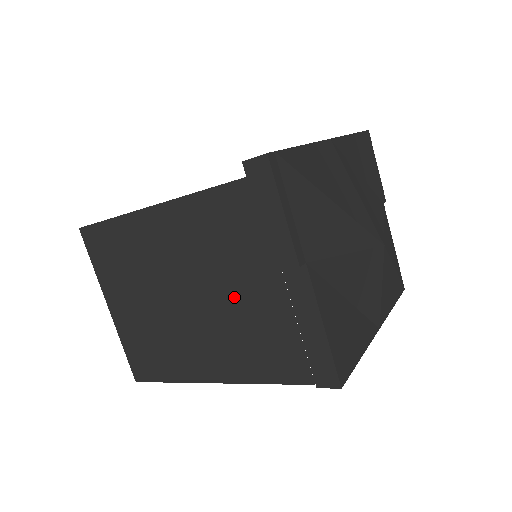
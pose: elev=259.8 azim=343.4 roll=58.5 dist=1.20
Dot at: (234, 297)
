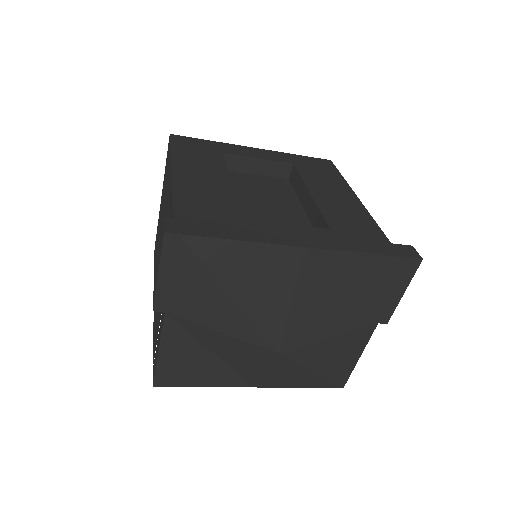
Dot at: occluded
